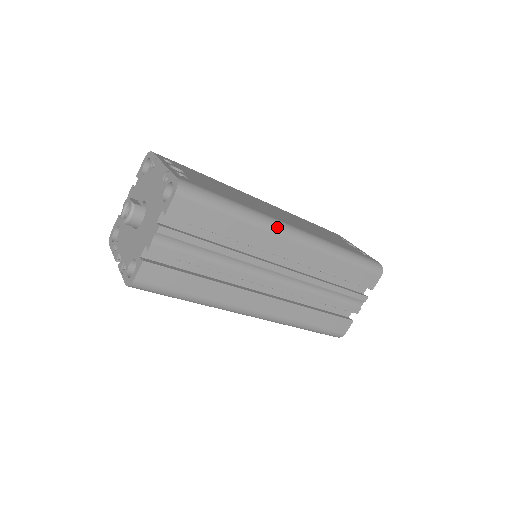
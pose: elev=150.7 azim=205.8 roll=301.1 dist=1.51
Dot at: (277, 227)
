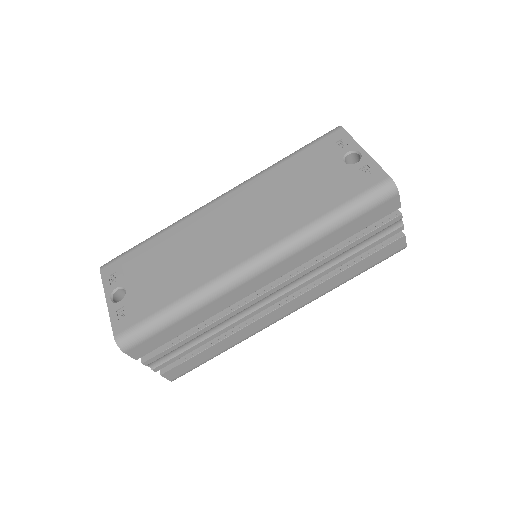
Dot at: (227, 285)
